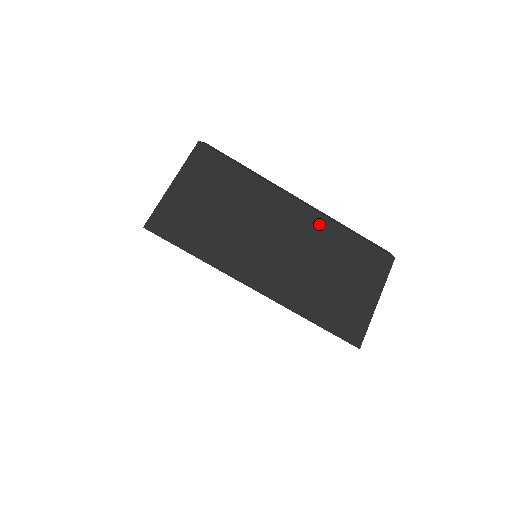
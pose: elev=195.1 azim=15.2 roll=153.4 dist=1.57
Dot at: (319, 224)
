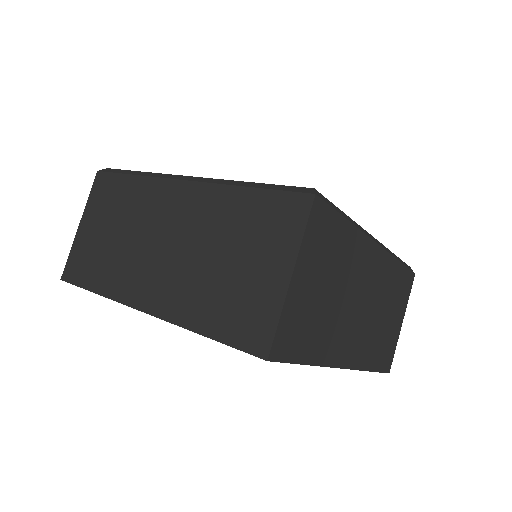
Dot at: (385, 265)
